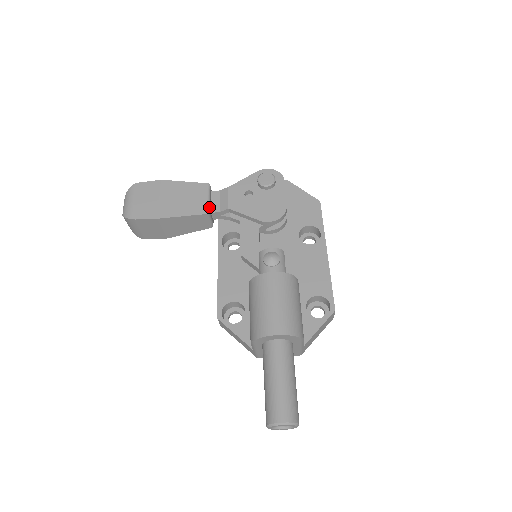
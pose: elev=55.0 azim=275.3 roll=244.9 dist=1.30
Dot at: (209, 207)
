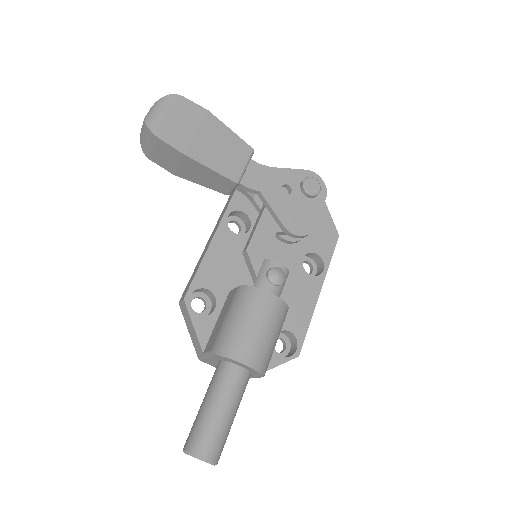
Dot at: (242, 176)
